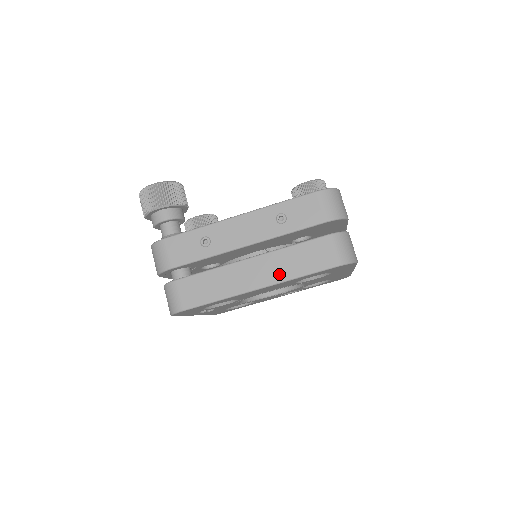
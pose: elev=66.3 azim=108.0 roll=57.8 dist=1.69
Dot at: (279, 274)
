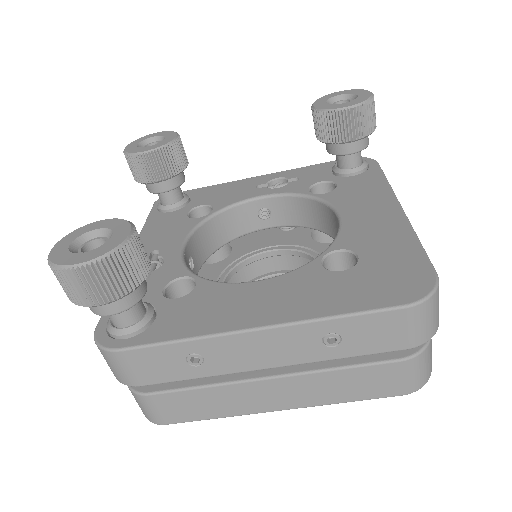
Dot at: (315, 399)
